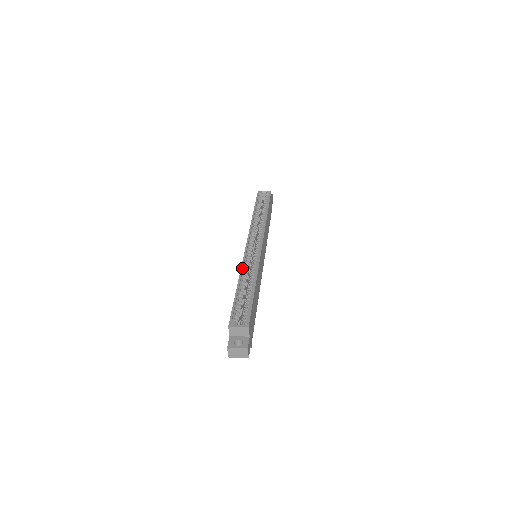
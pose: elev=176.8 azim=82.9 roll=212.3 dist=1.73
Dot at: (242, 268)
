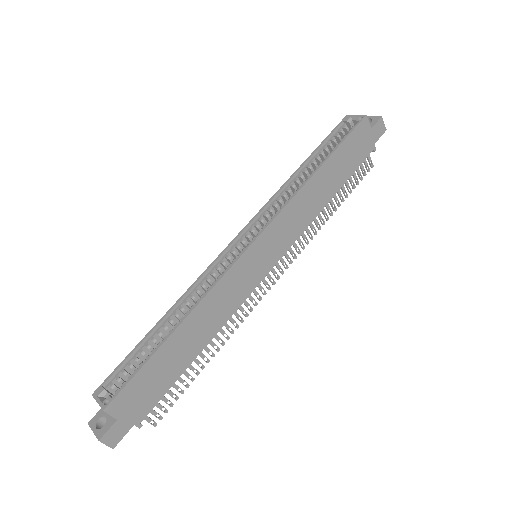
Dot at: (191, 286)
